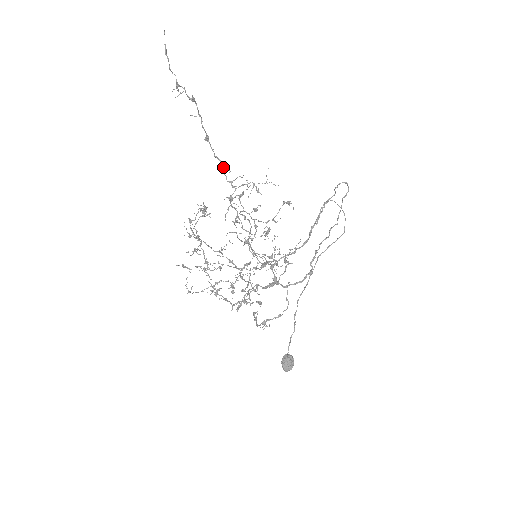
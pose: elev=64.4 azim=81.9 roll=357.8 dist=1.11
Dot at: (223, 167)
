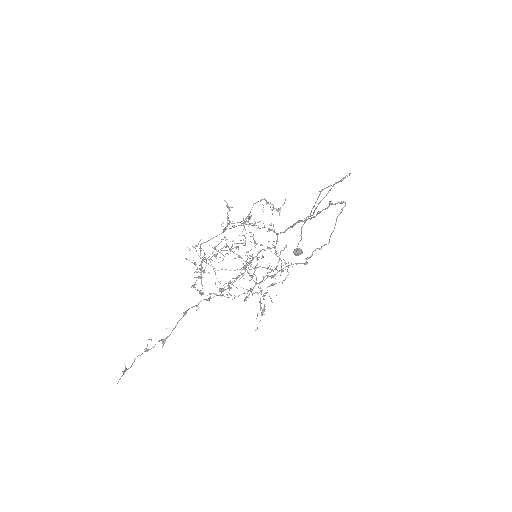
Dot at: (207, 300)
